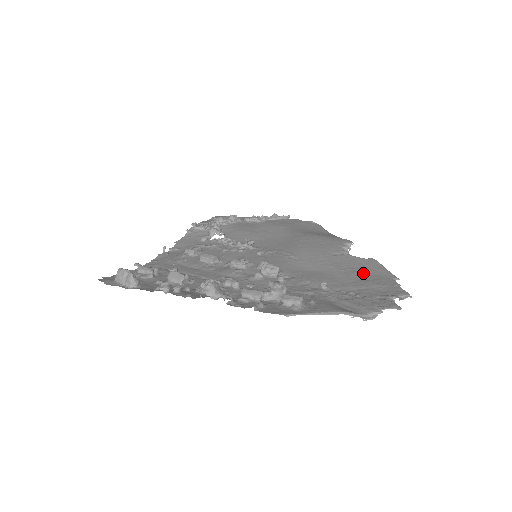
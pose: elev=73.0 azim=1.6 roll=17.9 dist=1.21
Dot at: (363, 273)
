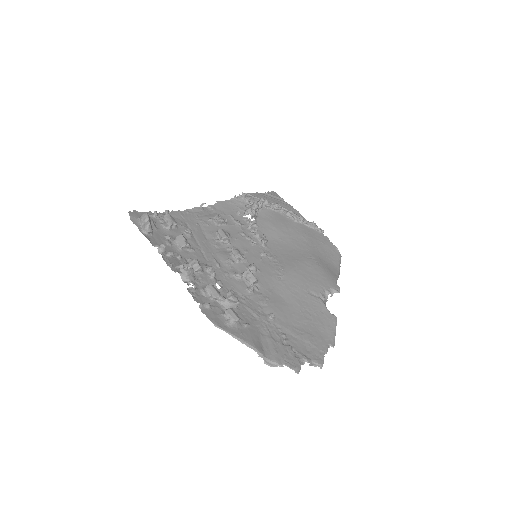
Dot at: (313, 324)
